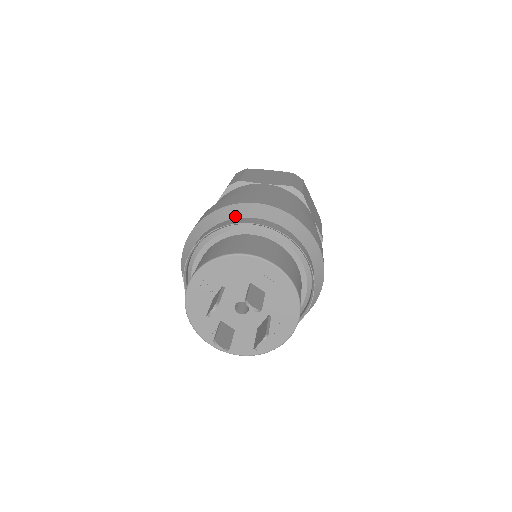
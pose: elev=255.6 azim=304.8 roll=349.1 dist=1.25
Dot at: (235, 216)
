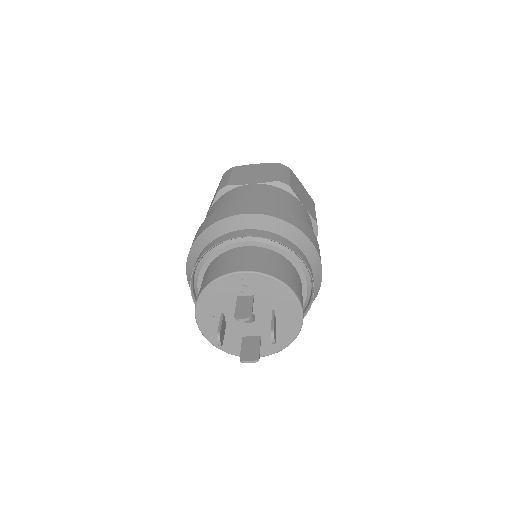
Dot at: (292, 239)
